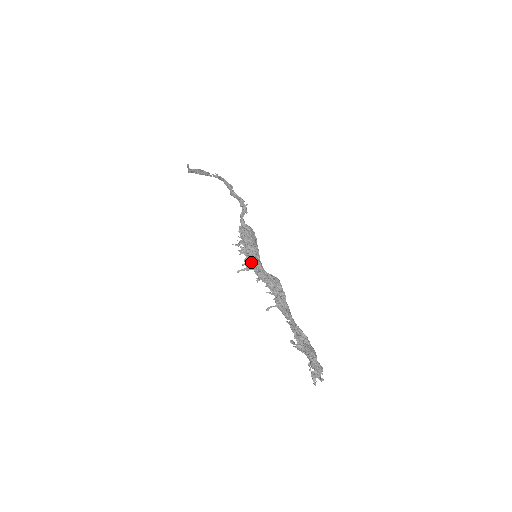
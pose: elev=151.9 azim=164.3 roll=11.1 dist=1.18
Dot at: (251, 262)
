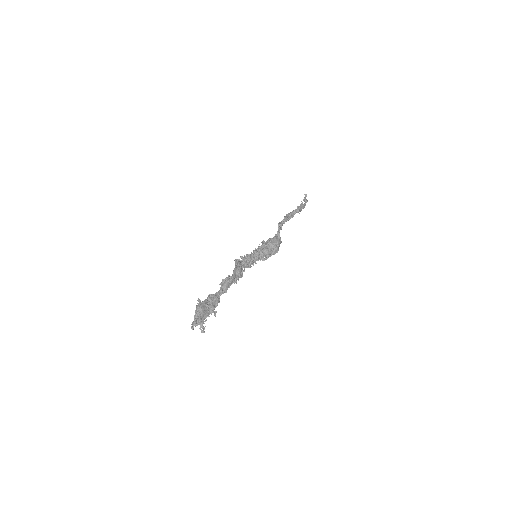
Dot at: occluded
